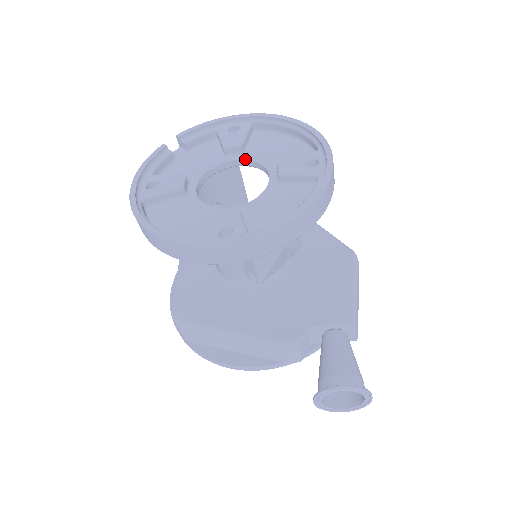
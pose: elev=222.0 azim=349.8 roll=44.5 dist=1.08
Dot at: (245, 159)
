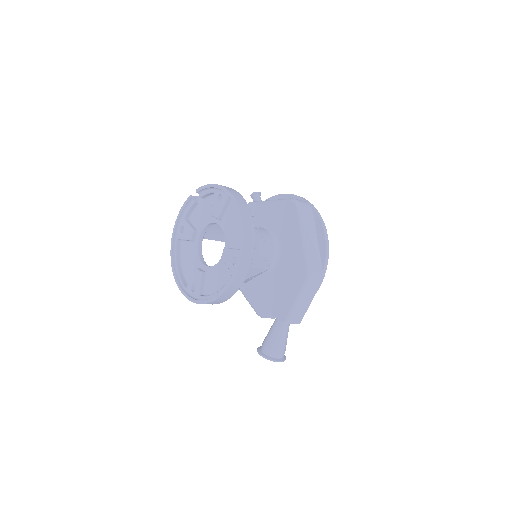
Dot at: (221, 226)
